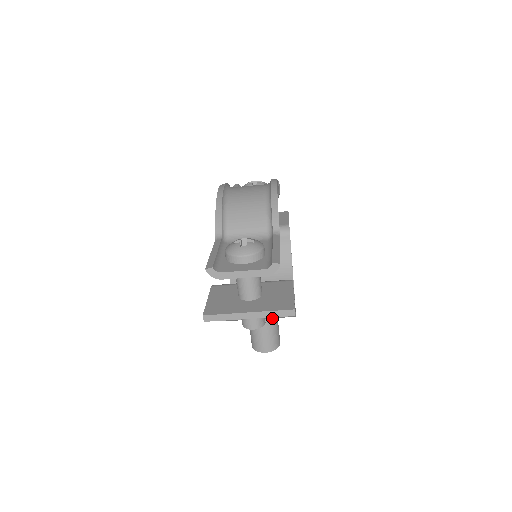
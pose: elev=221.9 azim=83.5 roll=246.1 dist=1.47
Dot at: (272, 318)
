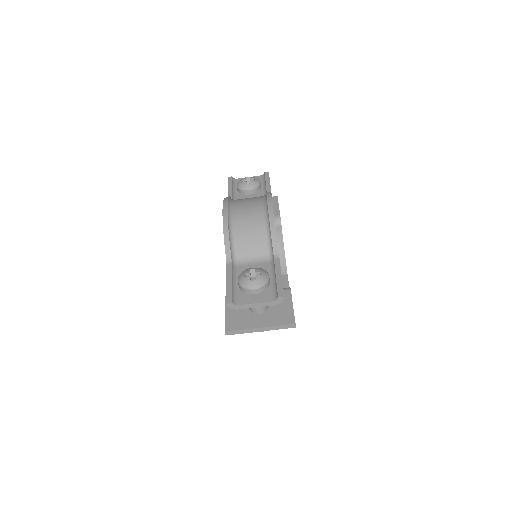
Dot at: occluded
